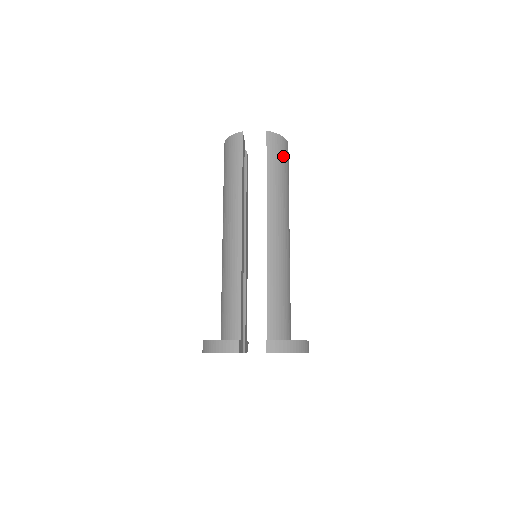
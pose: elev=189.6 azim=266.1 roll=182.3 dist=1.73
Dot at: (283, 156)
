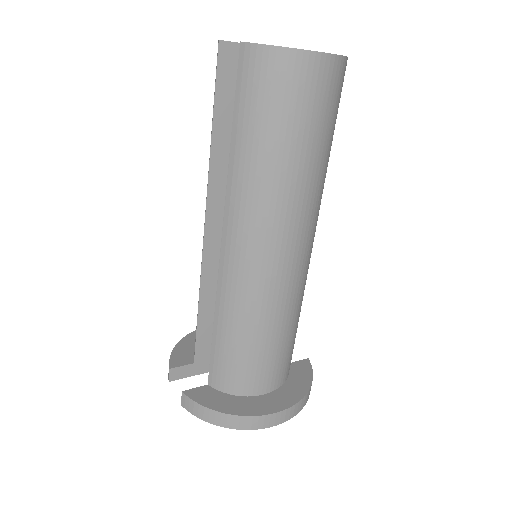
Dot at: (276, 96)
